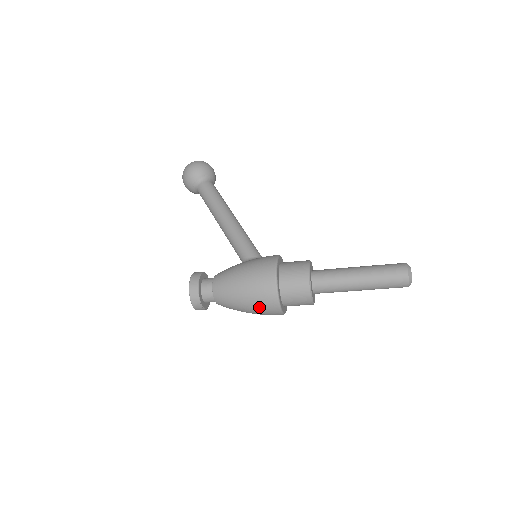
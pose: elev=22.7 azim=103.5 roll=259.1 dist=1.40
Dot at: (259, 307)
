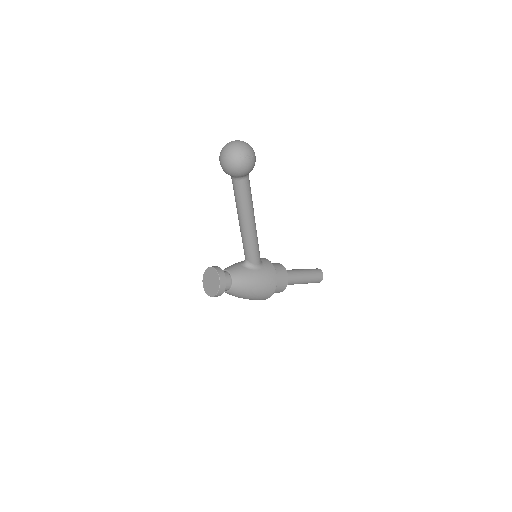
Dot at: occluded
